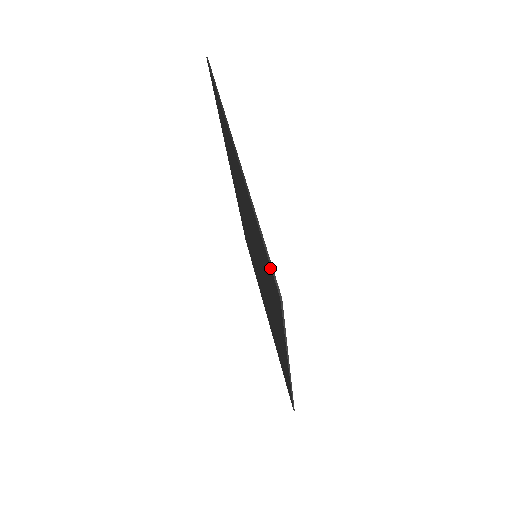
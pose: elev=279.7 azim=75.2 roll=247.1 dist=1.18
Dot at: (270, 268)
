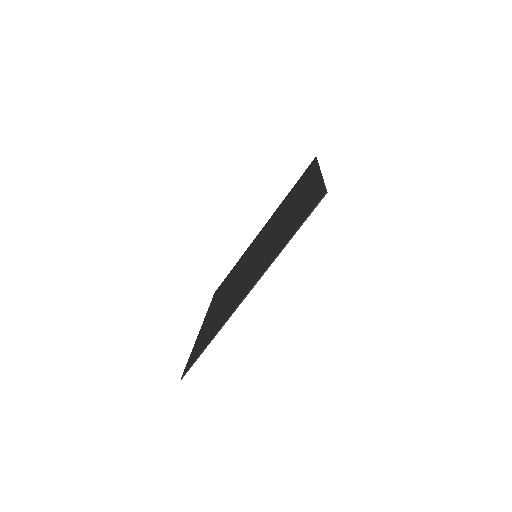
Dot at: (322, 190)
